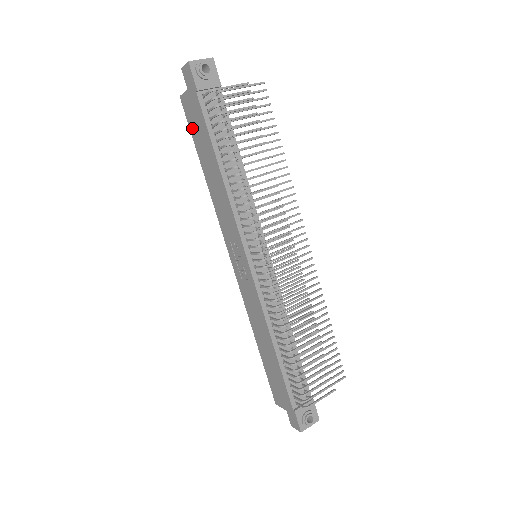
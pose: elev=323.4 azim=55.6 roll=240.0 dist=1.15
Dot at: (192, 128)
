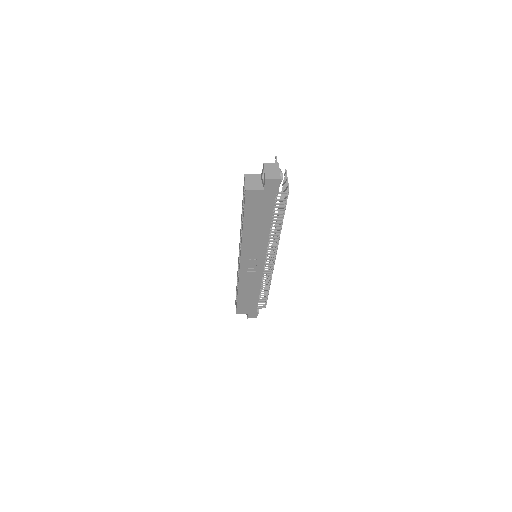
Dot at: (249, 208)
